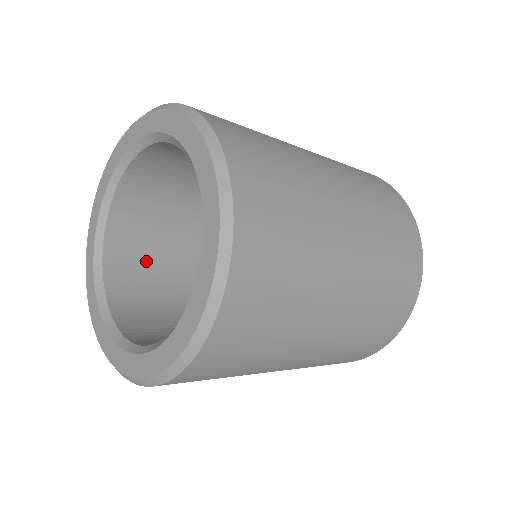
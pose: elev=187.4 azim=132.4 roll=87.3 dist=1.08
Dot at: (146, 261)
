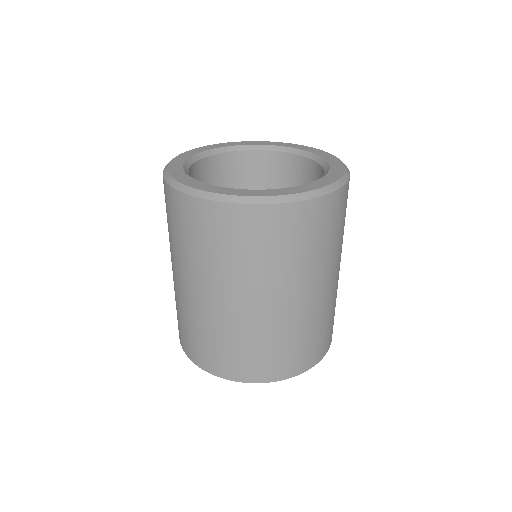
Dot at: occluded
